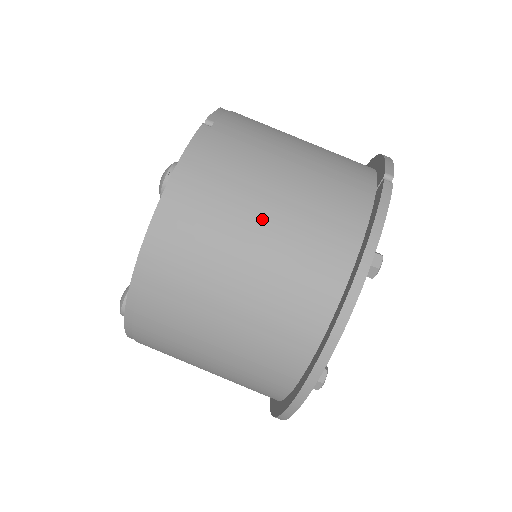
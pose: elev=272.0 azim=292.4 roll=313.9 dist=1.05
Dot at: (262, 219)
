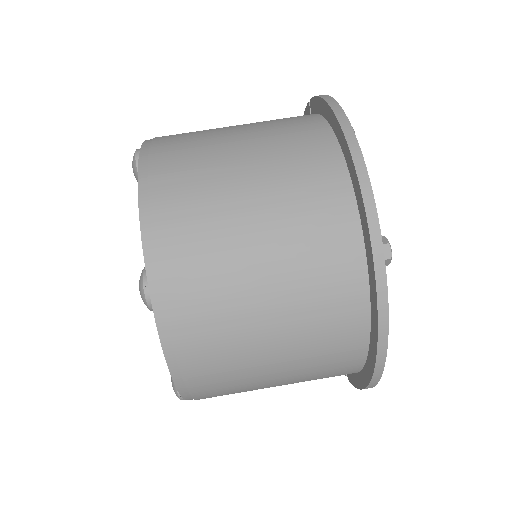
Dot at: (235, 138)
